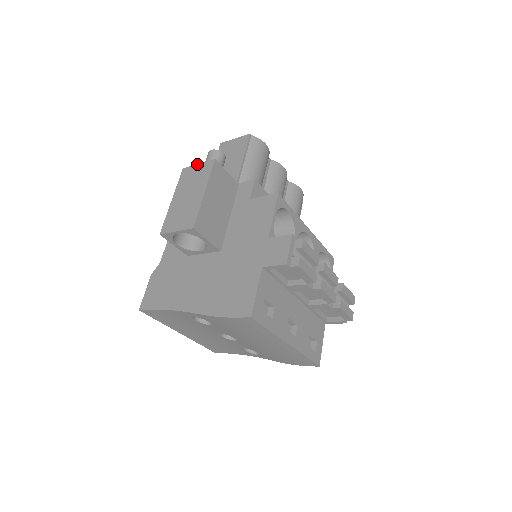
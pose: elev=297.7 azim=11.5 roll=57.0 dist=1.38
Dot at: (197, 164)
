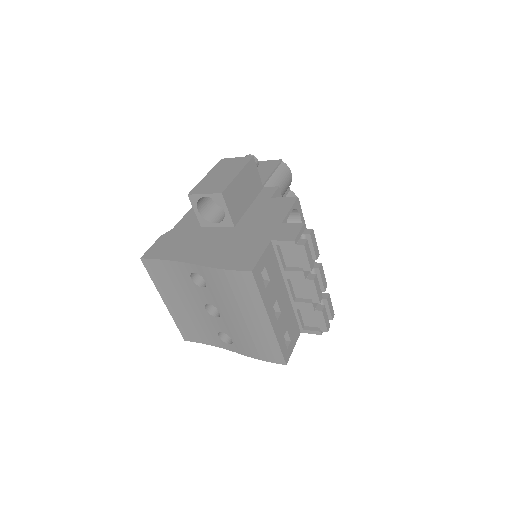
Dot at: (236, 157)
